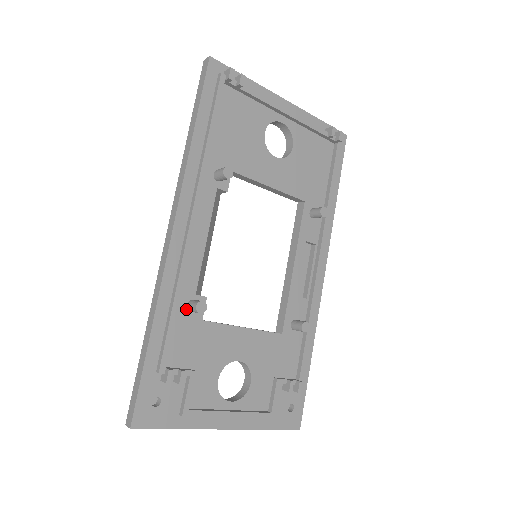
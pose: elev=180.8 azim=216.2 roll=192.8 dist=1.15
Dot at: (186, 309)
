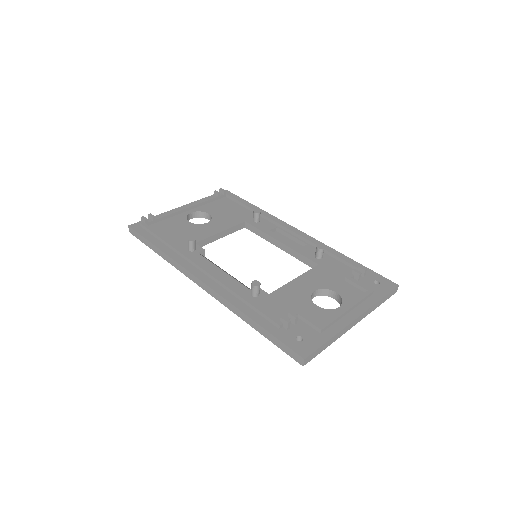
Dot at: (254, 298)
